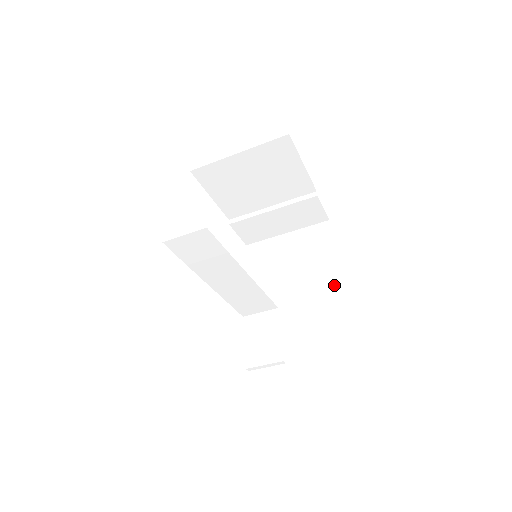
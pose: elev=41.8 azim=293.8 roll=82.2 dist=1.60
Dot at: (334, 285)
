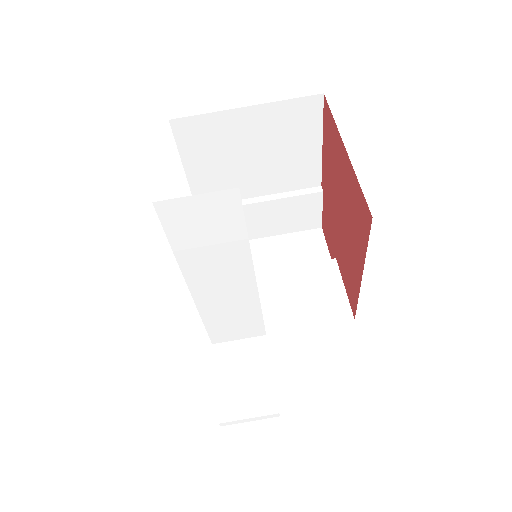
Dot at: (345, 309)
